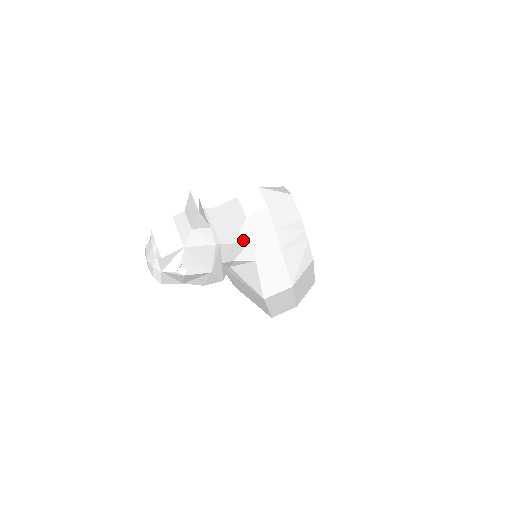
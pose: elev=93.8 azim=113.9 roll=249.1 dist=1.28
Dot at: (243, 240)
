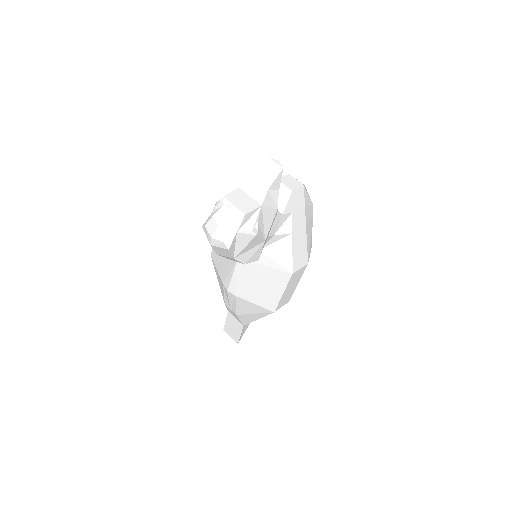
Dot at: (288, 212)
